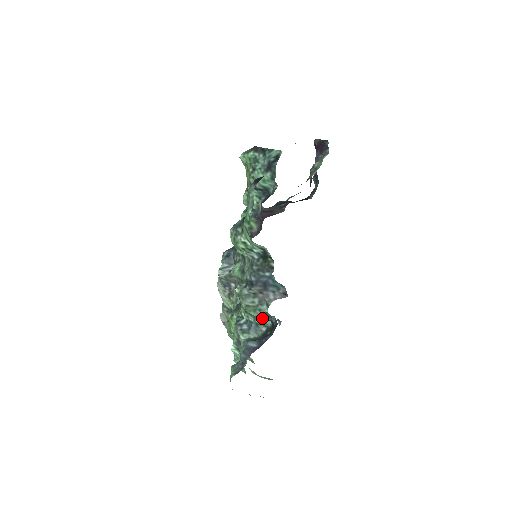
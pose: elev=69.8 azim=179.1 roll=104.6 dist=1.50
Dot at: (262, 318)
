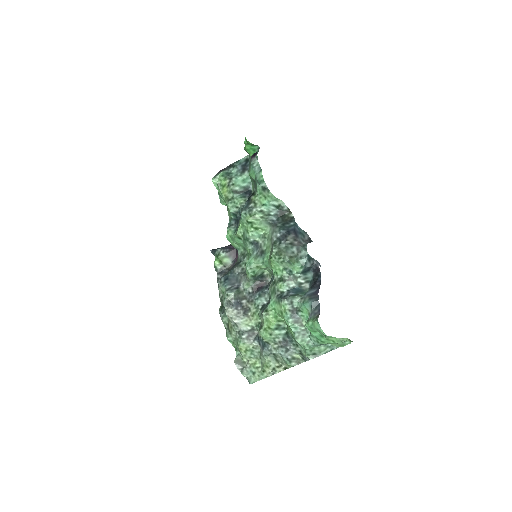
Dot at: (305, 265)
